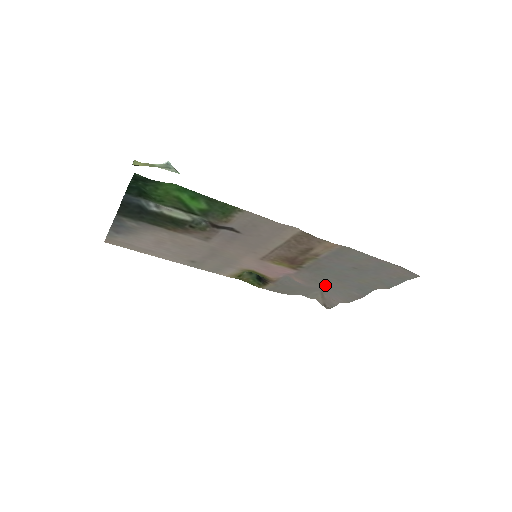
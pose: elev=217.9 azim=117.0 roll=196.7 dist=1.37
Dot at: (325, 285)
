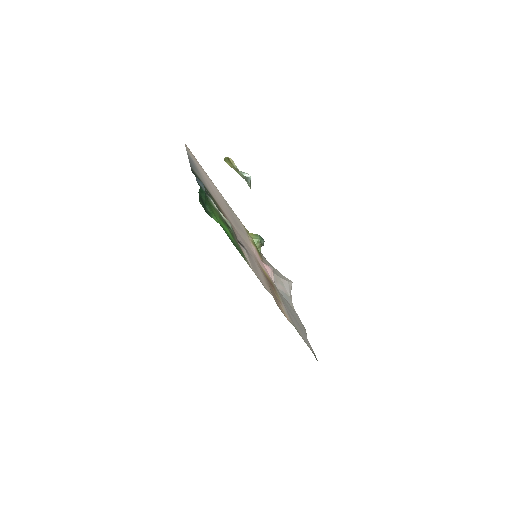
Dot at: (284, 297)
